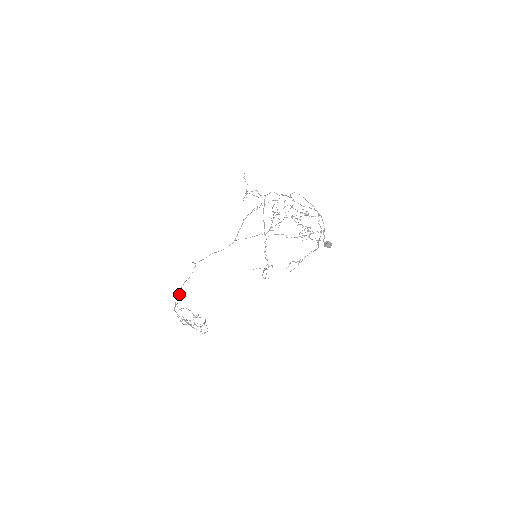
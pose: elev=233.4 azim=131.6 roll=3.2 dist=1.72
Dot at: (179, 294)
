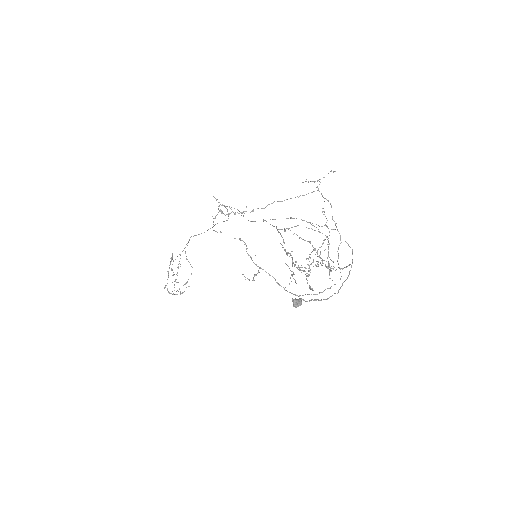
Dot at: occluded
